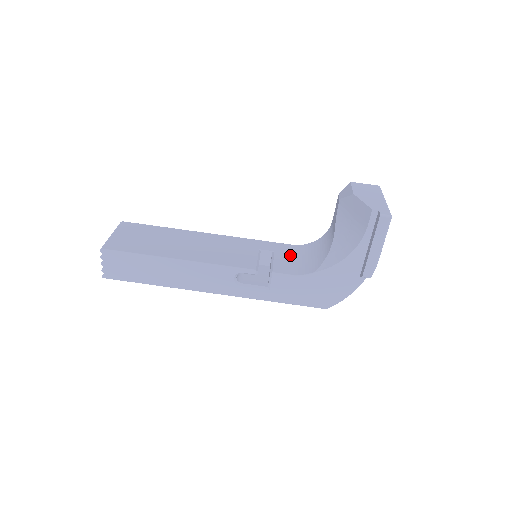
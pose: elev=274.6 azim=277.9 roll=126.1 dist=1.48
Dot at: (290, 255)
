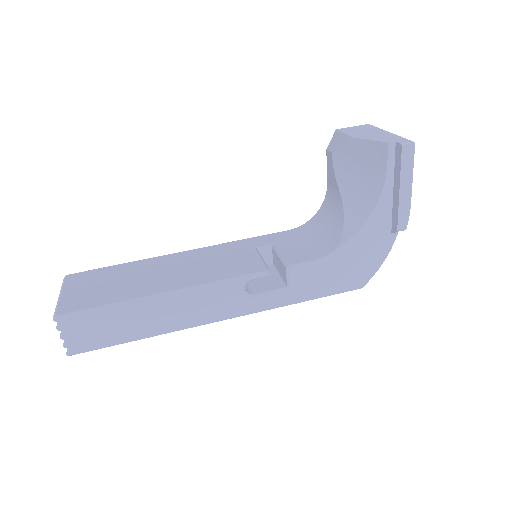
Dot at: (294, 241)
